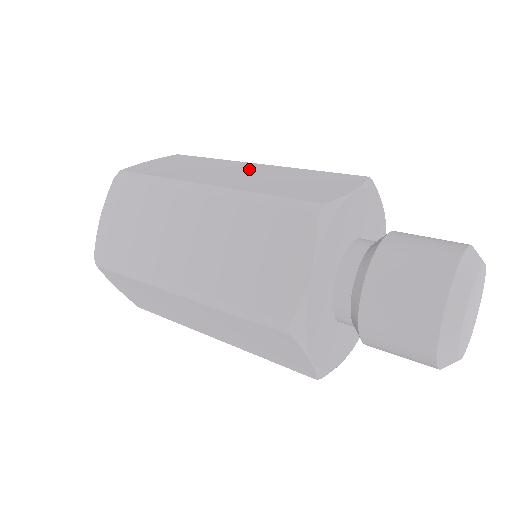
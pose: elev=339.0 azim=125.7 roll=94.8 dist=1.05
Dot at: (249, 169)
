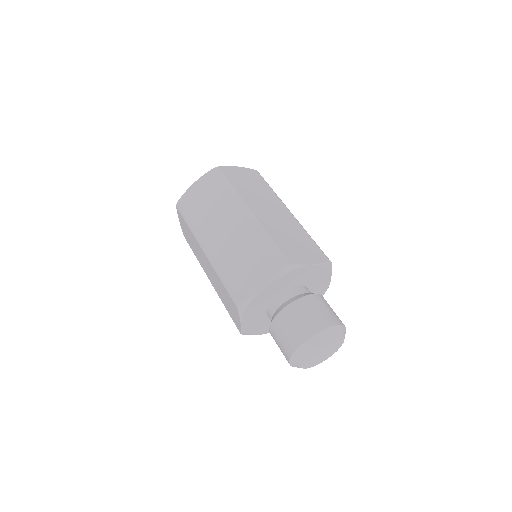
Dot at: (281, 212)
